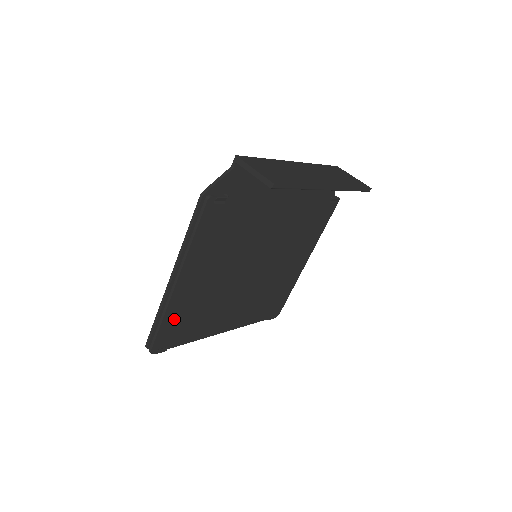
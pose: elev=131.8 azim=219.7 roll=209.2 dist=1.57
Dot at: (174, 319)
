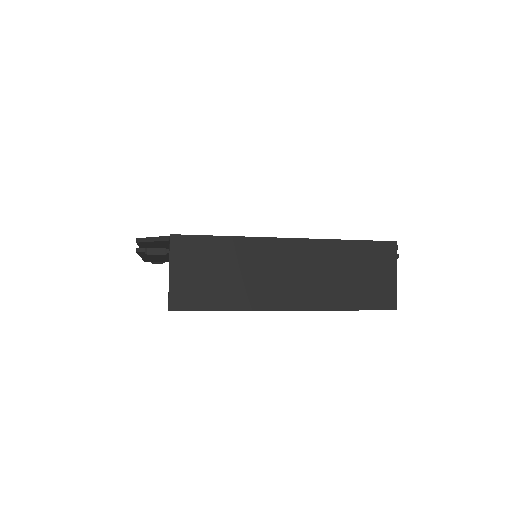
Dot at: (159, 260)
